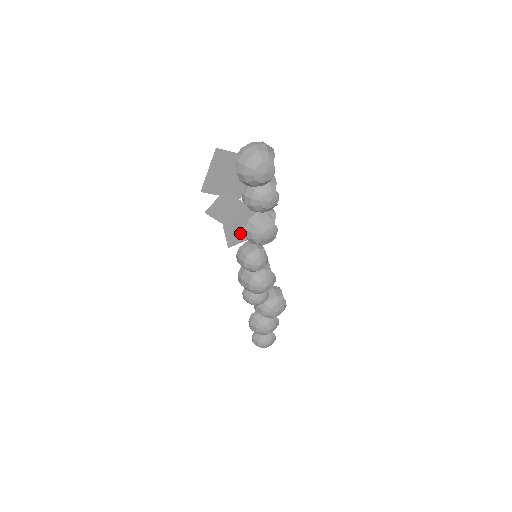
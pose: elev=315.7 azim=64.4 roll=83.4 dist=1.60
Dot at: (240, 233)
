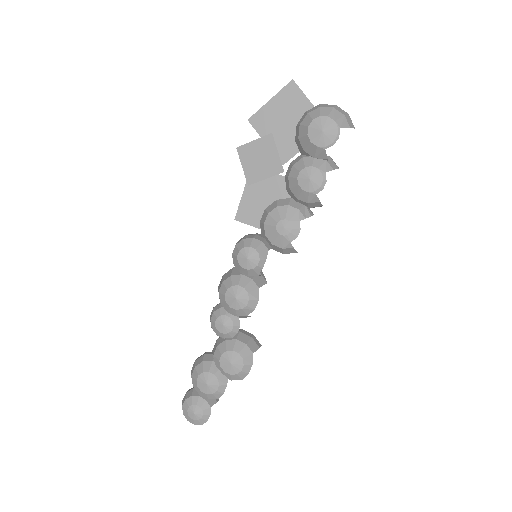
Dot at: (258, 212)
